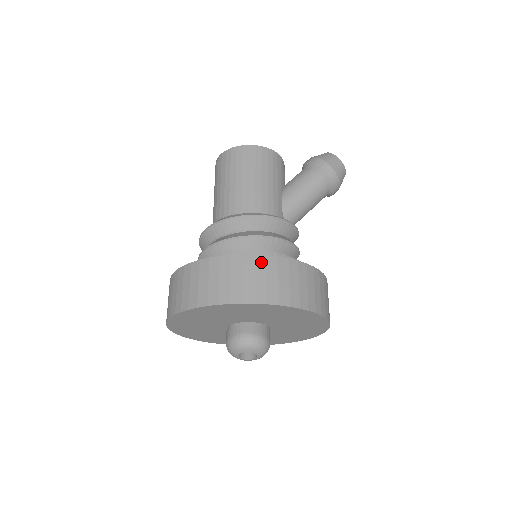
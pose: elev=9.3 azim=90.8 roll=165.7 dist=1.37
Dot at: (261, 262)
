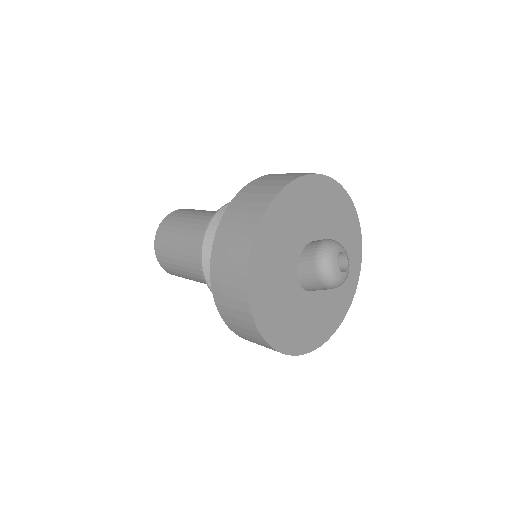
Dot at: occluded
